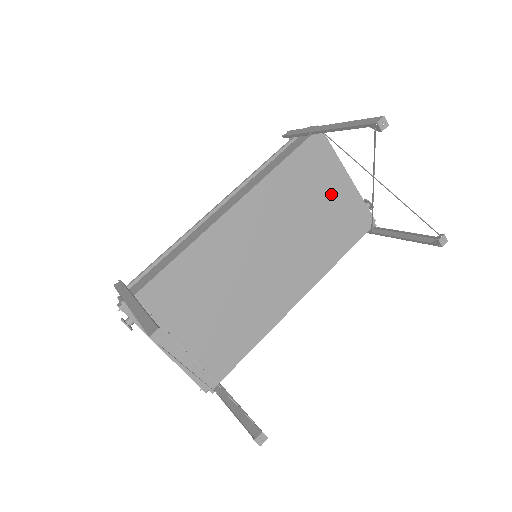
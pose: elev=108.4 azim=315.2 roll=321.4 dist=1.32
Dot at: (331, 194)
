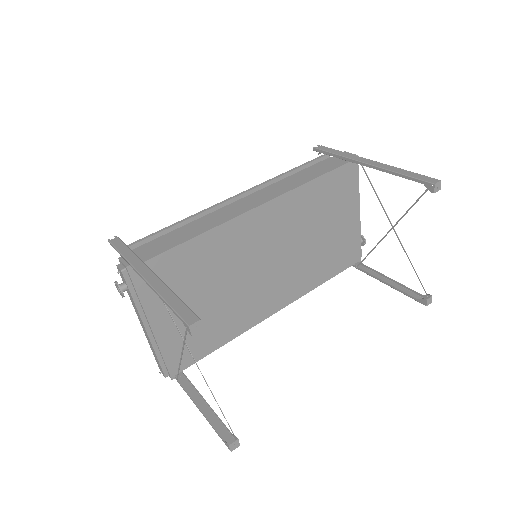
Dot at: (341, 221)
